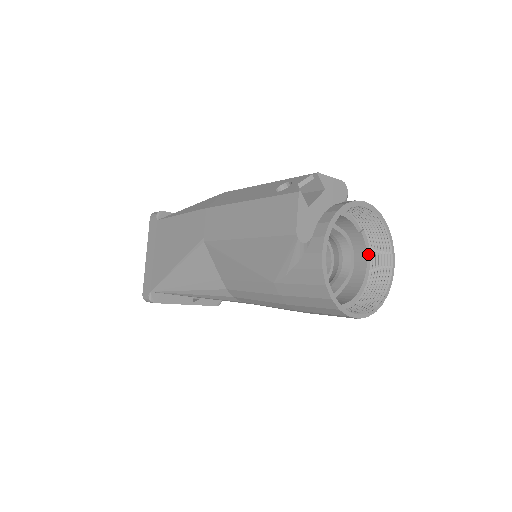
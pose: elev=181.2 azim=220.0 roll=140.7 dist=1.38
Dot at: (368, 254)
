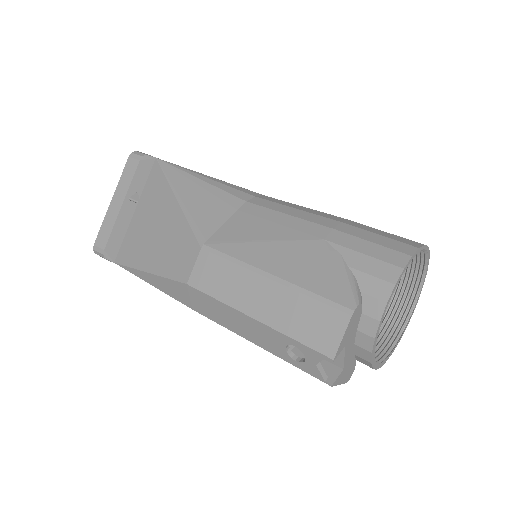
Dot at: occluded
